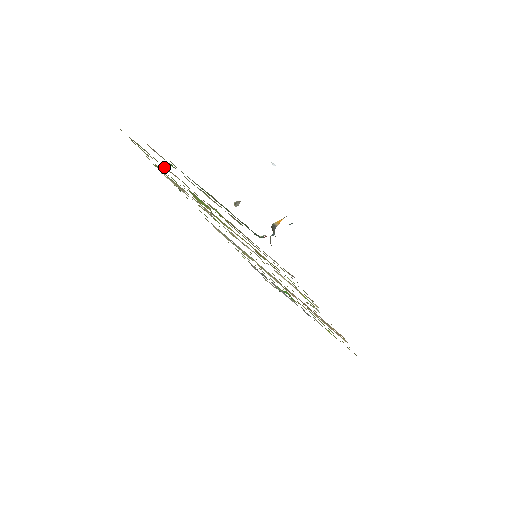
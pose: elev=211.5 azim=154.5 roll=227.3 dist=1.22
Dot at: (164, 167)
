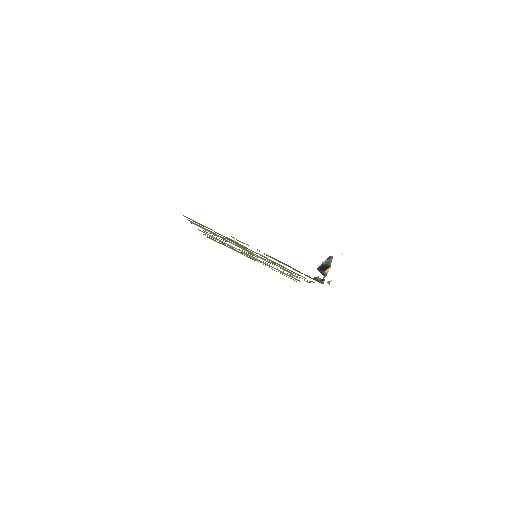
Dot at: (227, 238)
